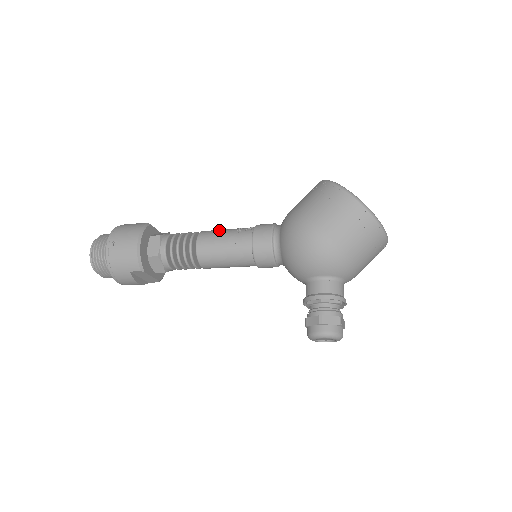
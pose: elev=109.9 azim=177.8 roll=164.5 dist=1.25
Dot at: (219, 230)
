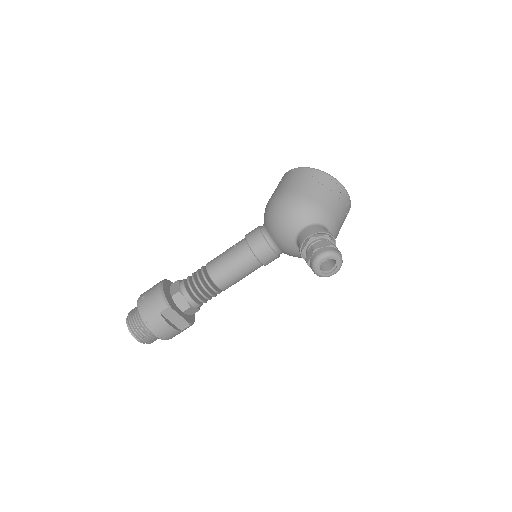
Dot at: occluded
